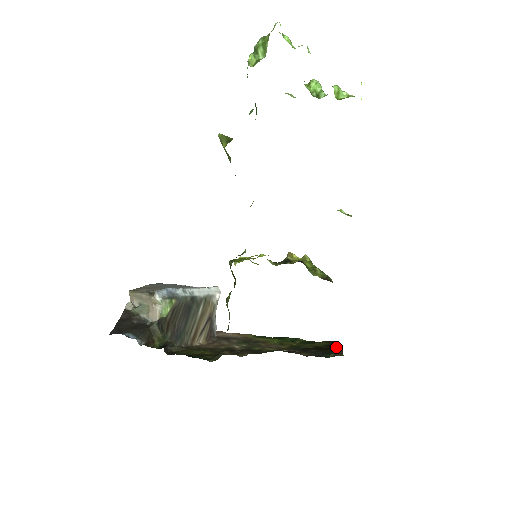
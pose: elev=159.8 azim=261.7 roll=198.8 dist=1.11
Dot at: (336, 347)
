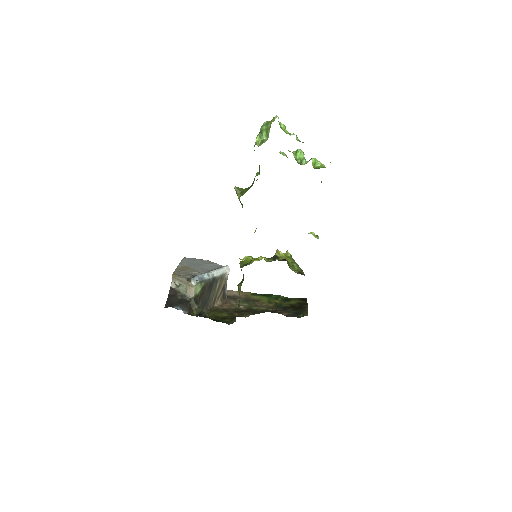
Dot at: (304, 305)
